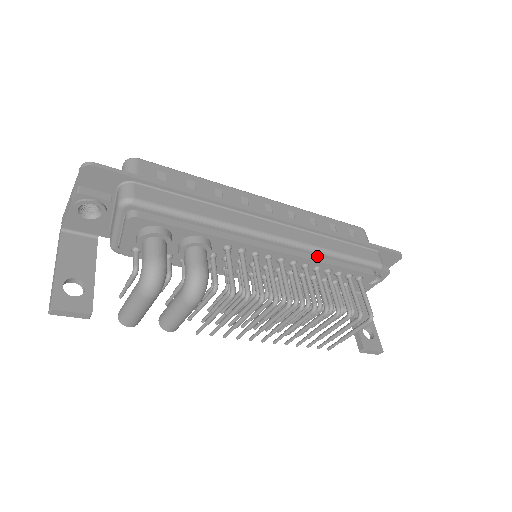
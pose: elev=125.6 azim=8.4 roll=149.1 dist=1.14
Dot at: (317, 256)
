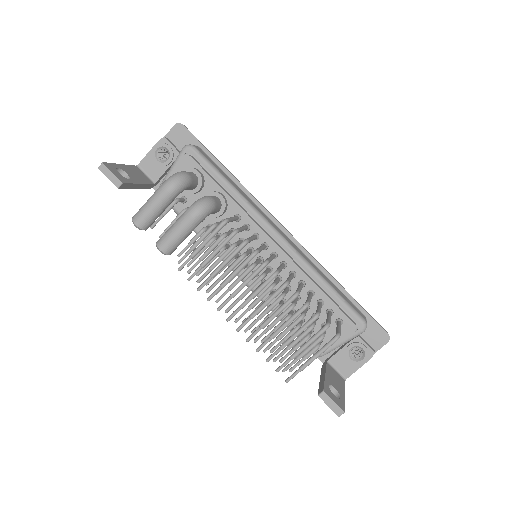
Dot at: (306, 272)
